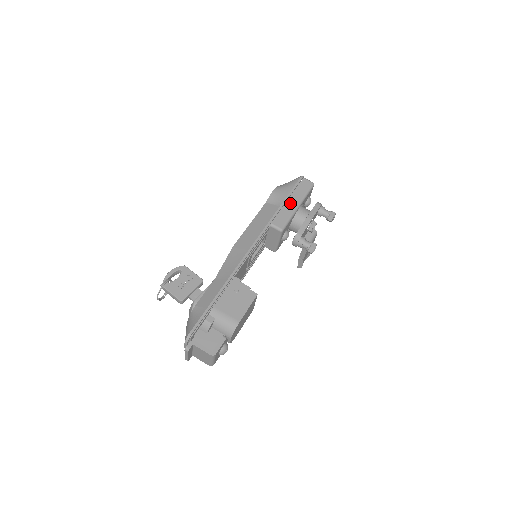
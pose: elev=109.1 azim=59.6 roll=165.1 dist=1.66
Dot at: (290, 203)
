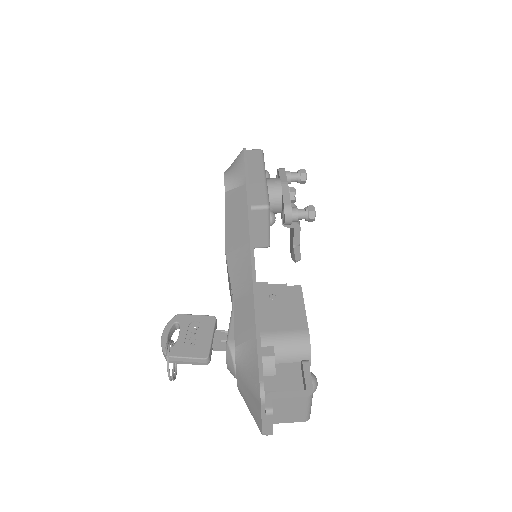
Dot at: (253, 177)
